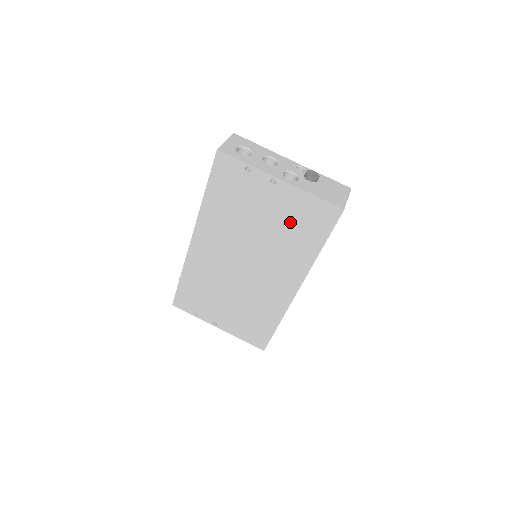
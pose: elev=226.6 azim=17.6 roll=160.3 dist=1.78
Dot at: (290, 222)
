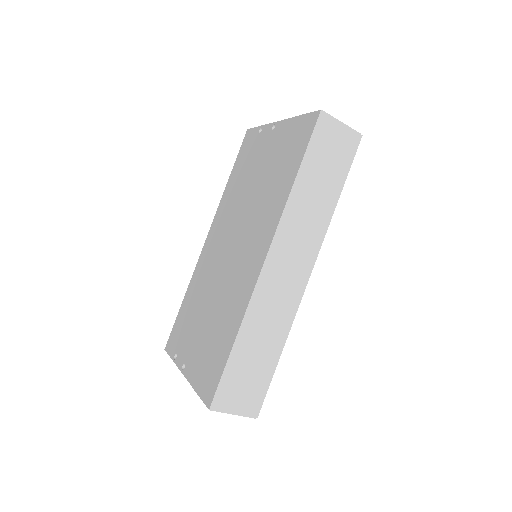
Dot at: (277, 161)
